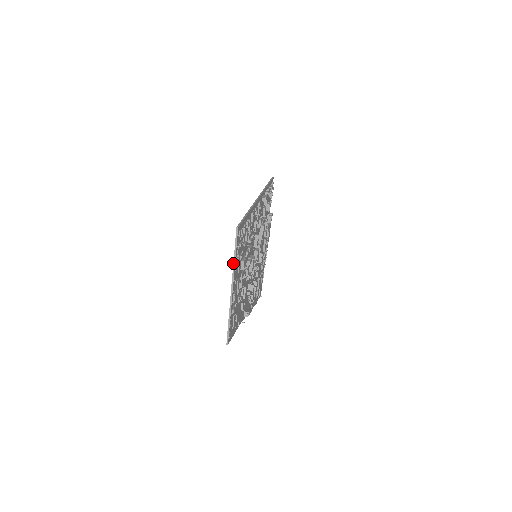
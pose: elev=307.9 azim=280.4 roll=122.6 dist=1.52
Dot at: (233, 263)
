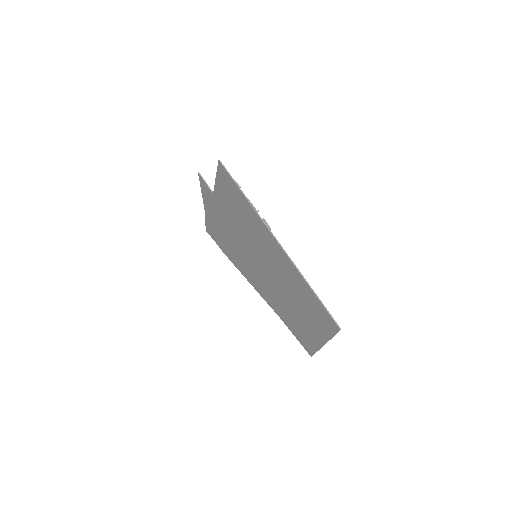
Dot at: occluded
